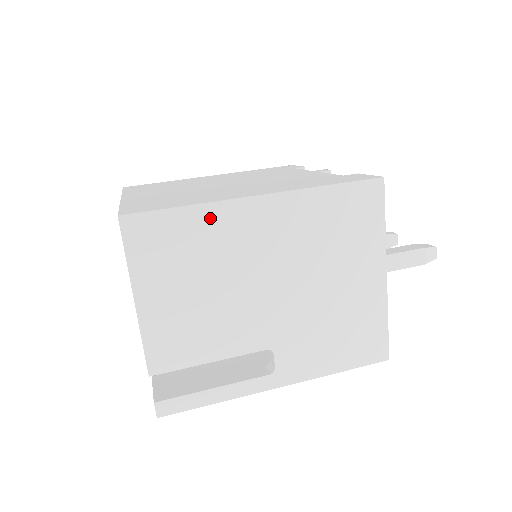
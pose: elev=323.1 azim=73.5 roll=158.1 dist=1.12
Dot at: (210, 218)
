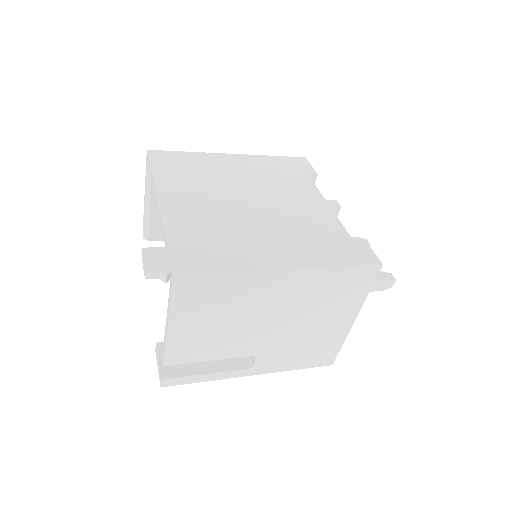
Dot at: (244, 280)
